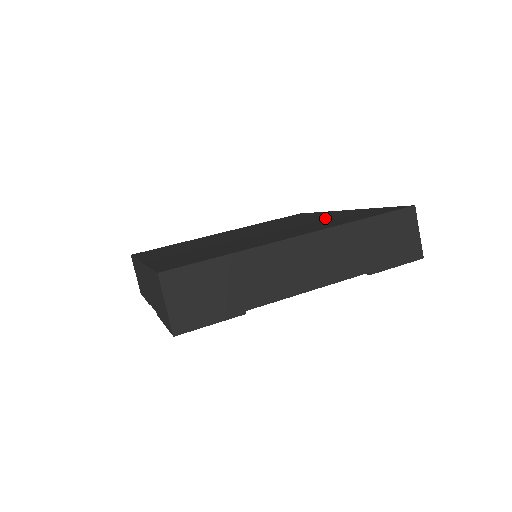
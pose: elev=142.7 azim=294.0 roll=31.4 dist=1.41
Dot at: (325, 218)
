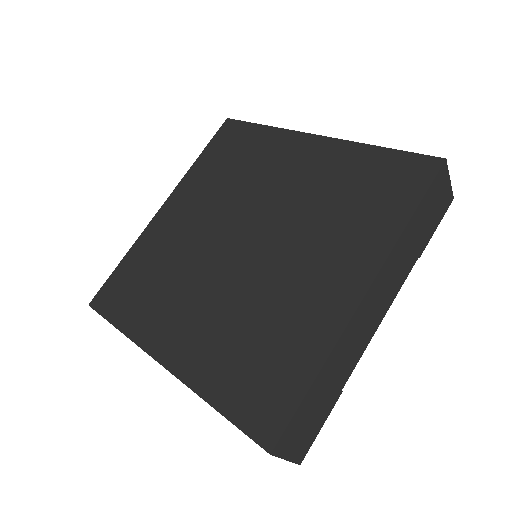
Dot at: (321, 184)
